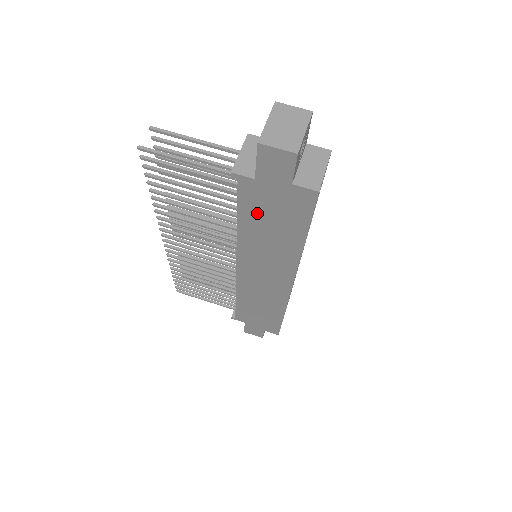
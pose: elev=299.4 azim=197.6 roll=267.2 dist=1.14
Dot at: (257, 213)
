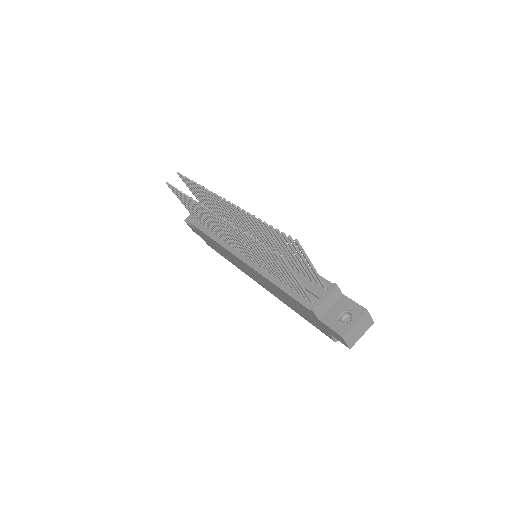
Dot at: (296, 304)
